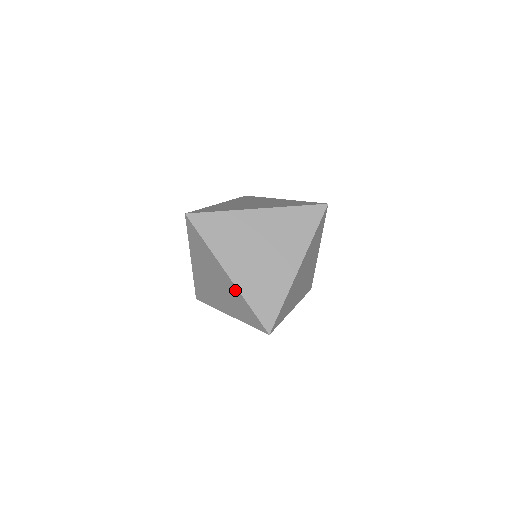
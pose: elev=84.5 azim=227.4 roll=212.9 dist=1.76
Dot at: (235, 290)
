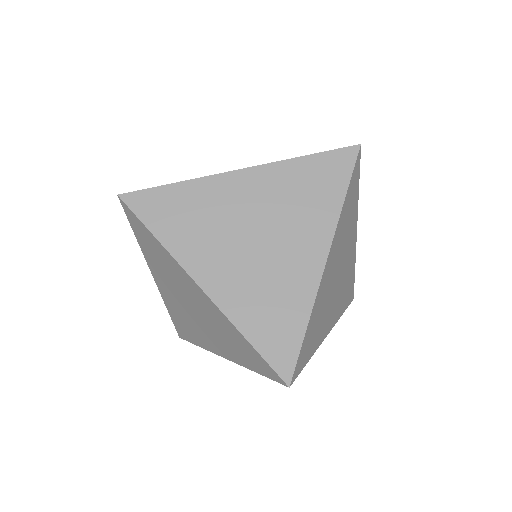
Dot at: (219, 314)
